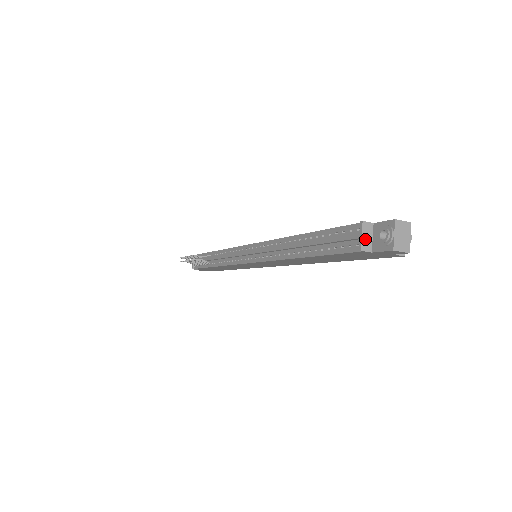
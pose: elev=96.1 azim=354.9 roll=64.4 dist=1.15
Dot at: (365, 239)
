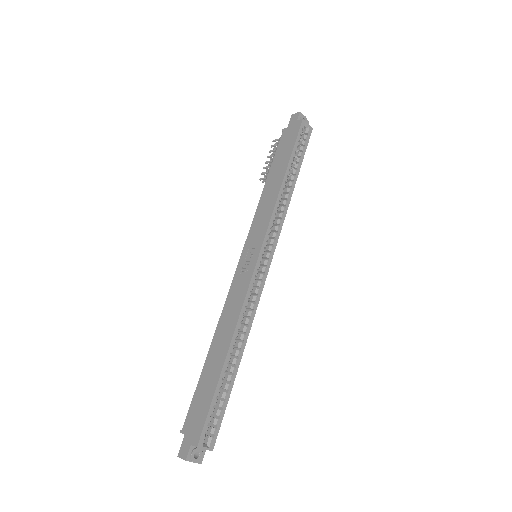
Dot at: occluded
